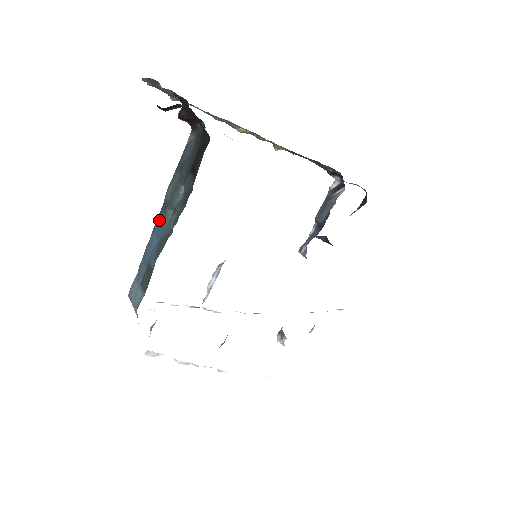
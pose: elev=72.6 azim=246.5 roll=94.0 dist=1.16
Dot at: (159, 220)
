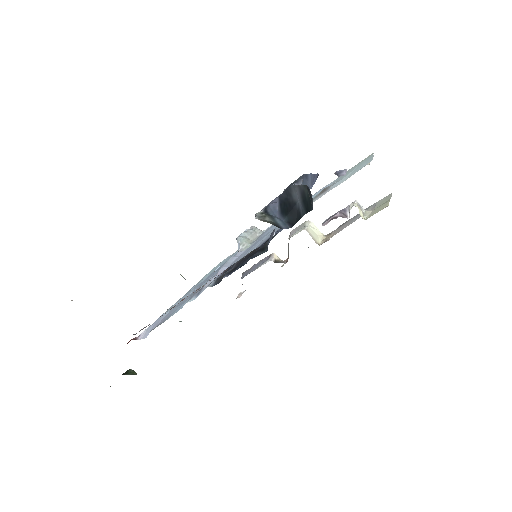
Dot at: occluded
